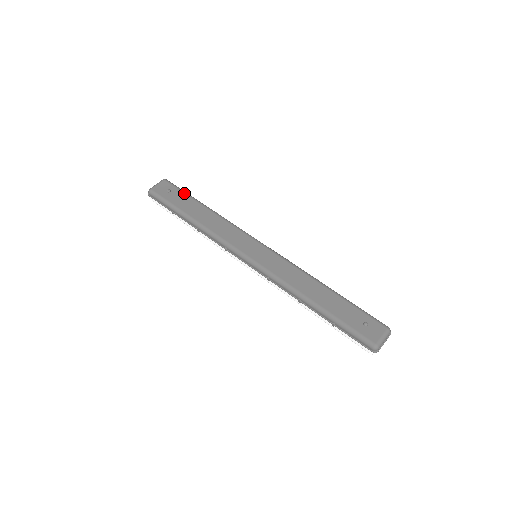
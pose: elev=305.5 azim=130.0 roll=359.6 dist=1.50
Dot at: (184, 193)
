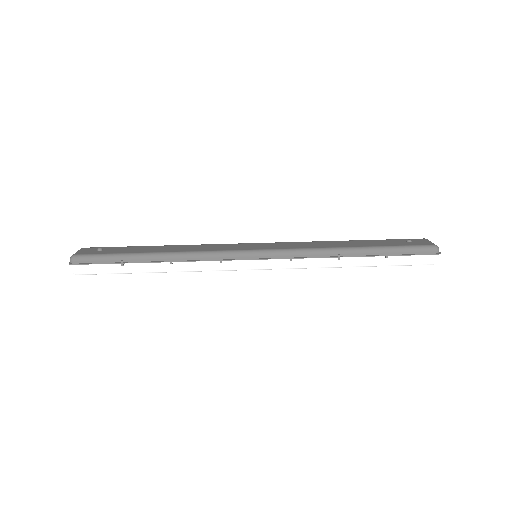
Dot at: occluded
